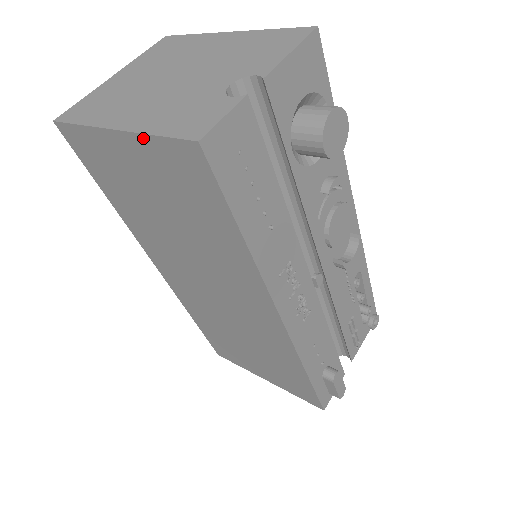
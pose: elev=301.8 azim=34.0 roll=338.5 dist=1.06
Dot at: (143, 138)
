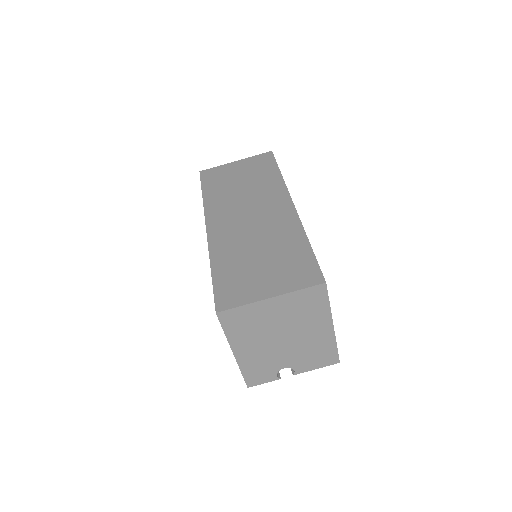
Dot at: (238, 364)
